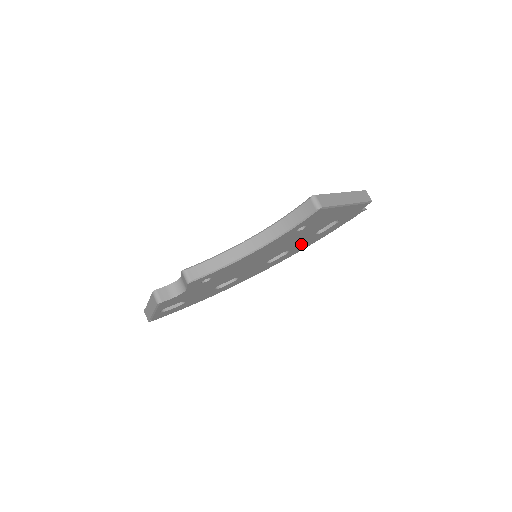
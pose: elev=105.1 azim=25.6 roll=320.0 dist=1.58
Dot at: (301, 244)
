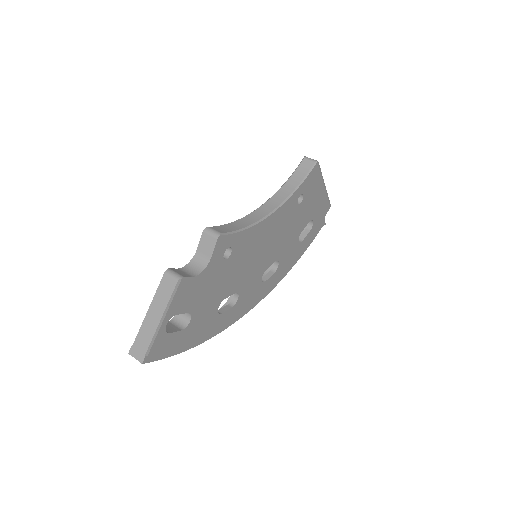
Dot at: (287, 257)
